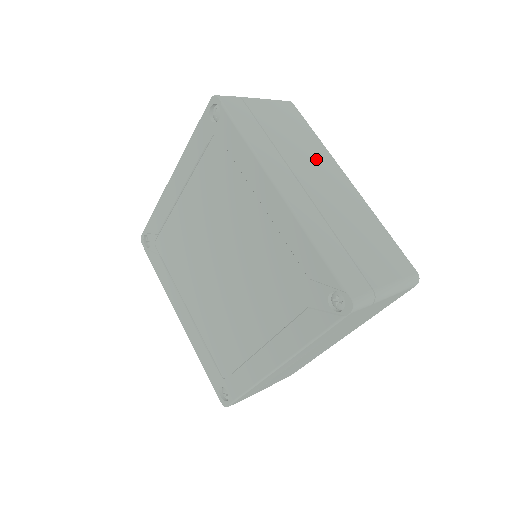
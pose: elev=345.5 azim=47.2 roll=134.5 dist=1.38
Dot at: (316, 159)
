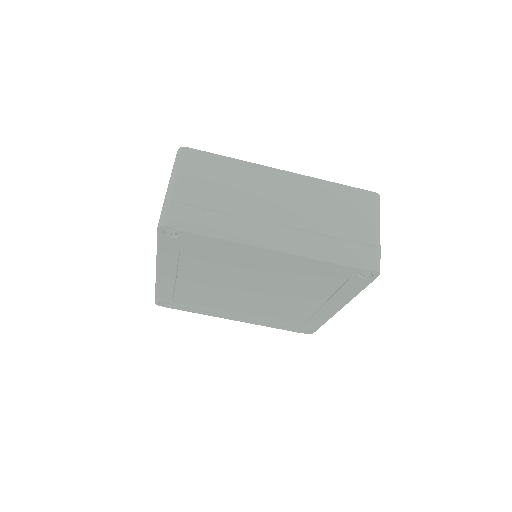
Dot at: (255, 184)
